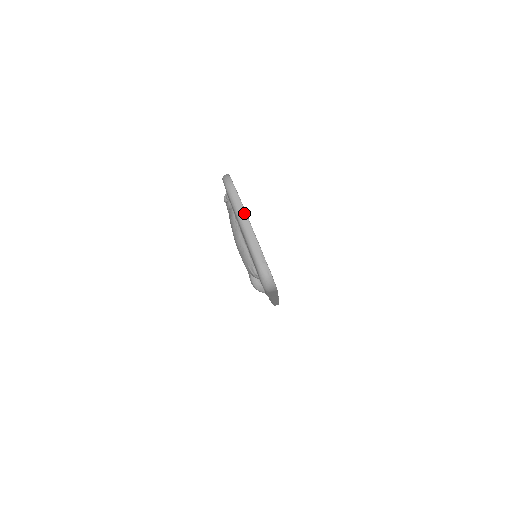
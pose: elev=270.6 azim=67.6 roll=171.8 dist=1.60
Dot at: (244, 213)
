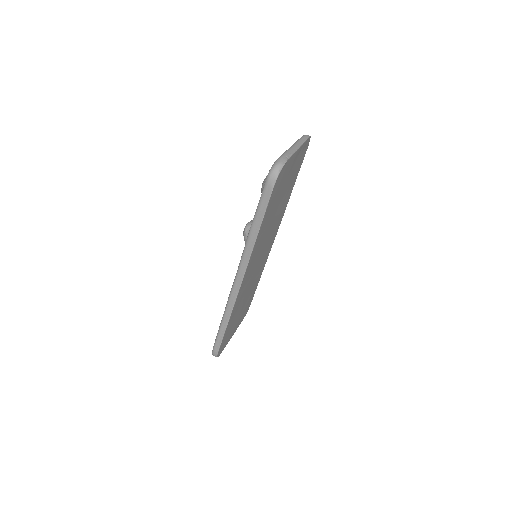
Dot at: (301, 143)
